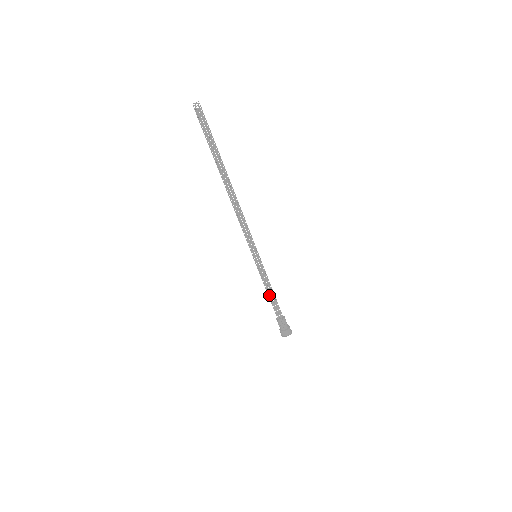
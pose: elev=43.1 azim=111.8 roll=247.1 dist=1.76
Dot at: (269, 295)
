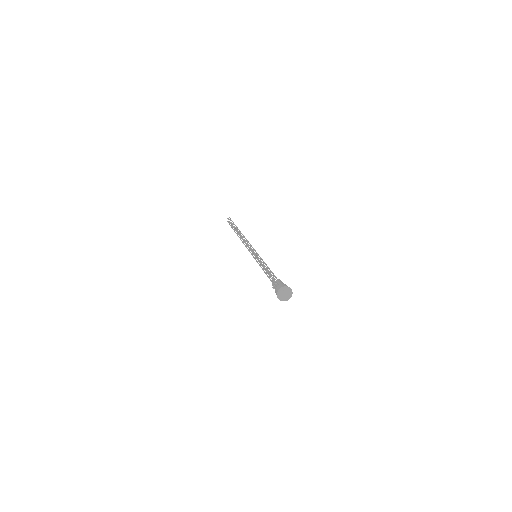
Dot at: (265, 272)
